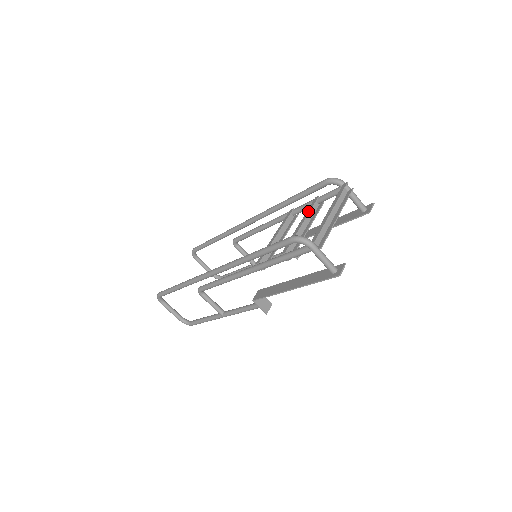
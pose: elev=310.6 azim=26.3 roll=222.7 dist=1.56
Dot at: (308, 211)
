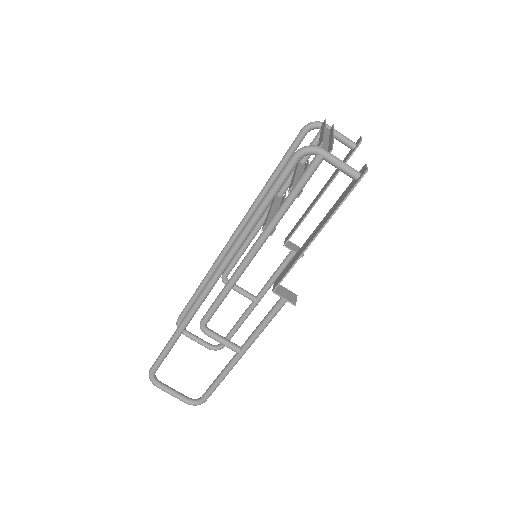
Dot at: (297, 164)
